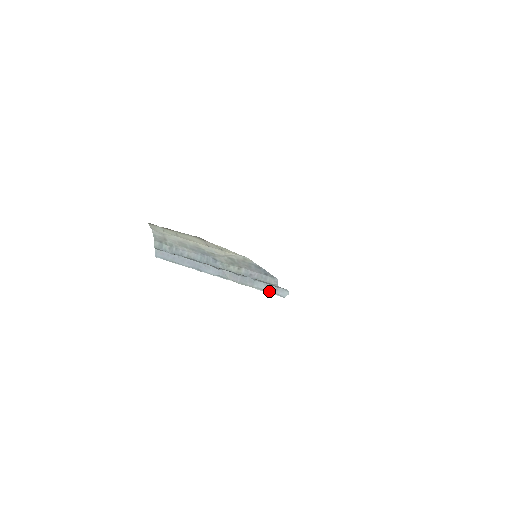
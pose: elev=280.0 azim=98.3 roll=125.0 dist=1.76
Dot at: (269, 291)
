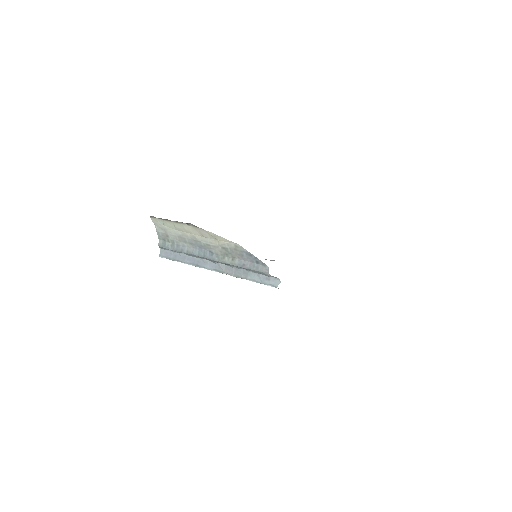
Dot at: (262, 282)
